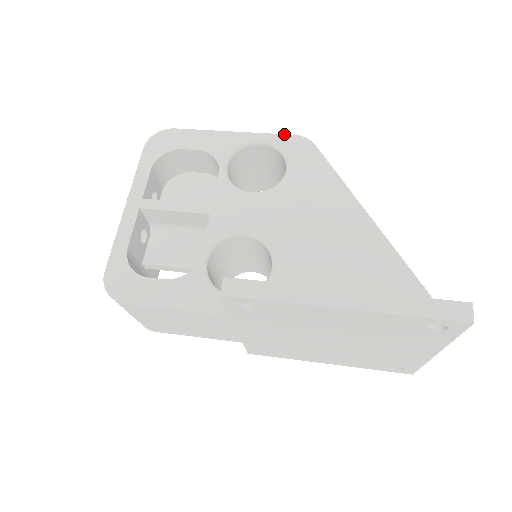
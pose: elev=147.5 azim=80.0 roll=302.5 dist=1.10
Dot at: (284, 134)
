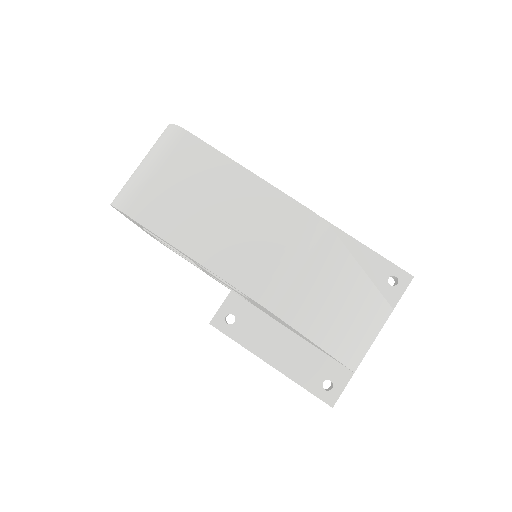
Dot at: (241, 292)
